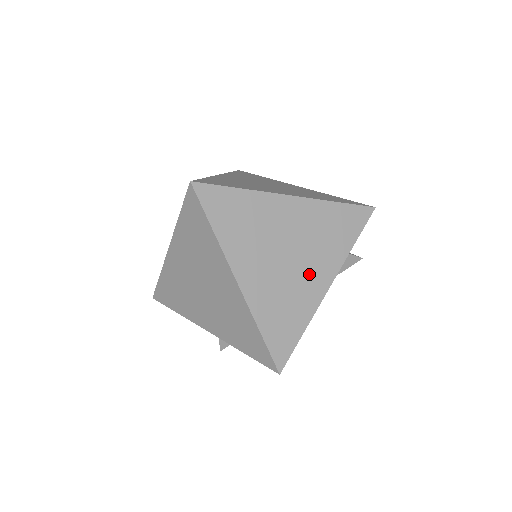
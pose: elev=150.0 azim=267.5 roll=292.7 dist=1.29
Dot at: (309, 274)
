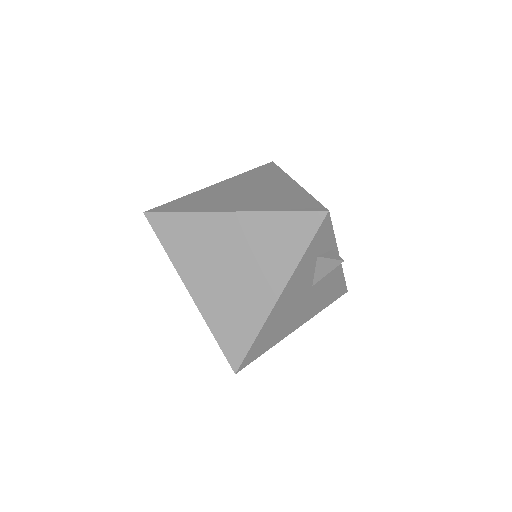
Dot at: (255, 286)
